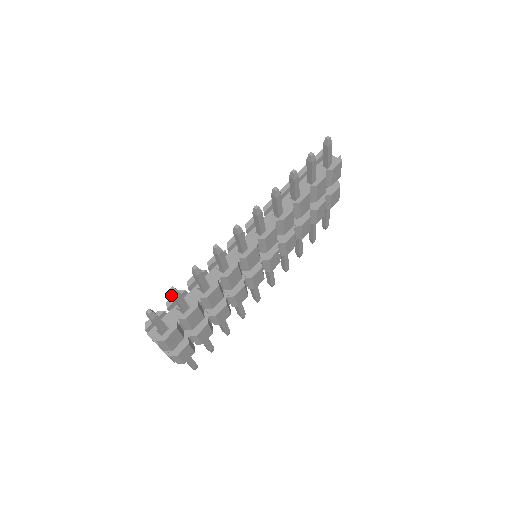
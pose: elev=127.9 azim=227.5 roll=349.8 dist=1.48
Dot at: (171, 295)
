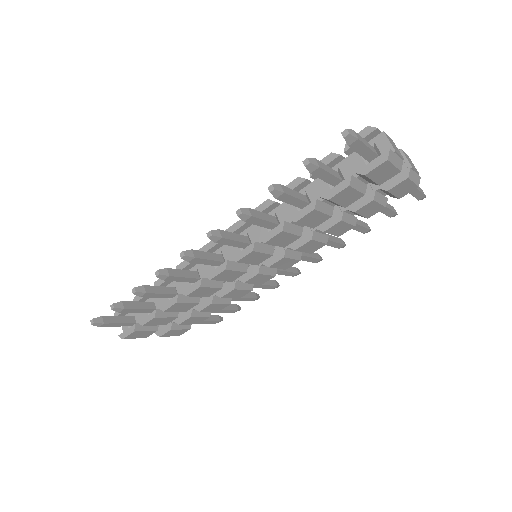
Dot at: occluded
